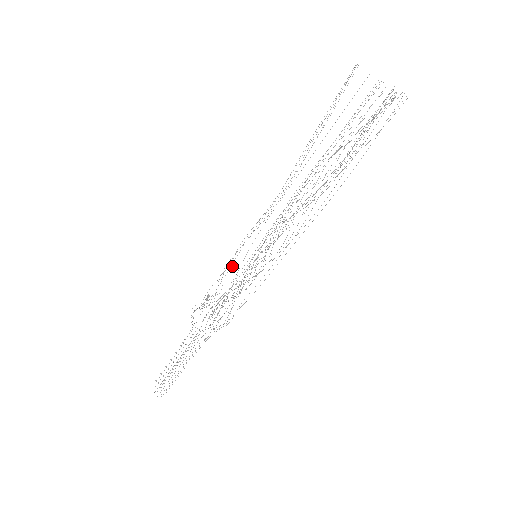
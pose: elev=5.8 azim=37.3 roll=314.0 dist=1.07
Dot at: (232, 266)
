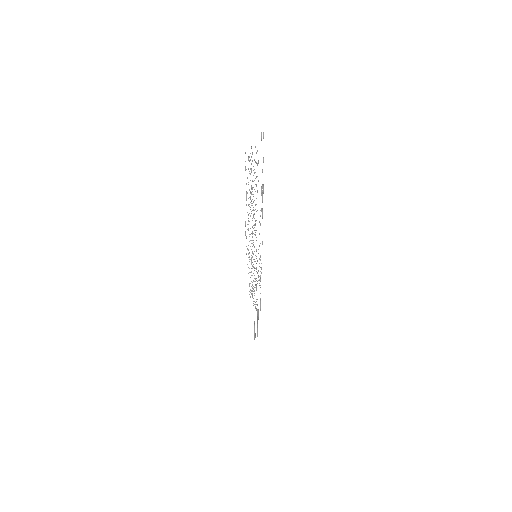
Dot at: occluded
